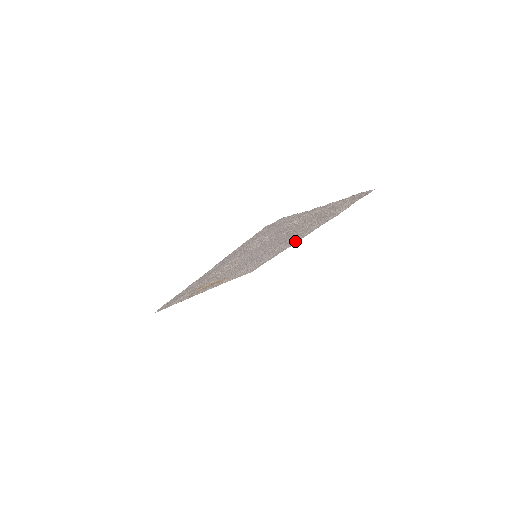
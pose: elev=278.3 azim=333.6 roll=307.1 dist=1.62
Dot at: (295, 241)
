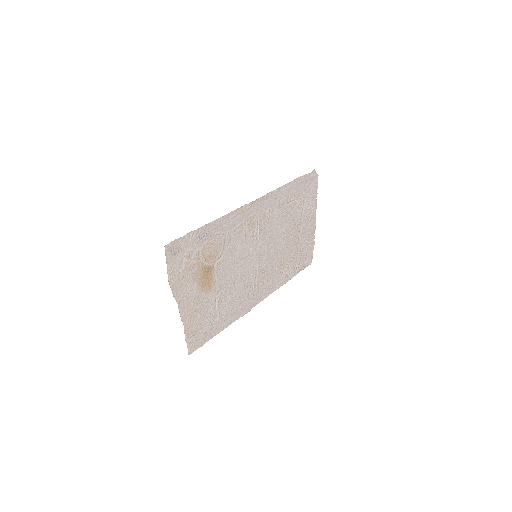
Dot at: (255, 300)
